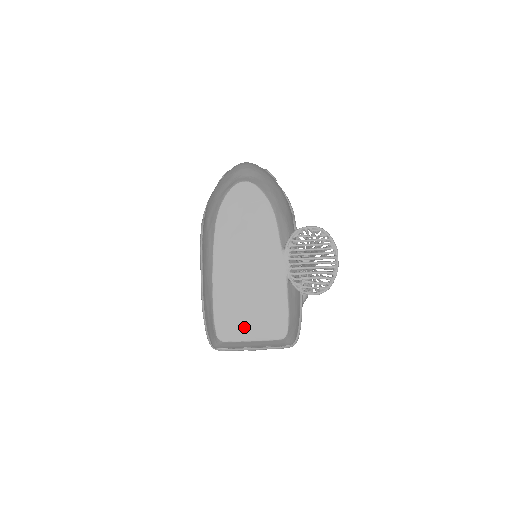
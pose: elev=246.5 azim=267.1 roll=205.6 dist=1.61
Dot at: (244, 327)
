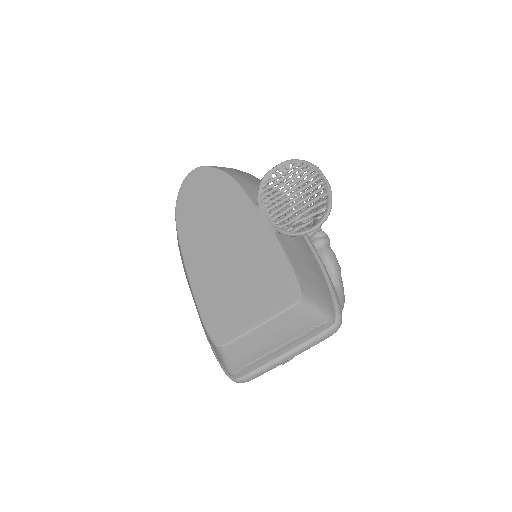
Dot at: (242, 313)
